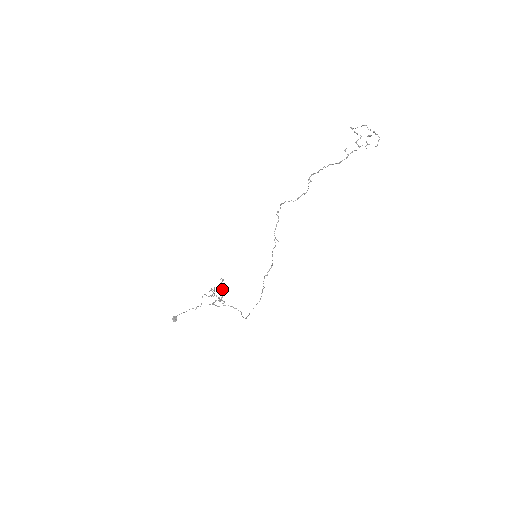
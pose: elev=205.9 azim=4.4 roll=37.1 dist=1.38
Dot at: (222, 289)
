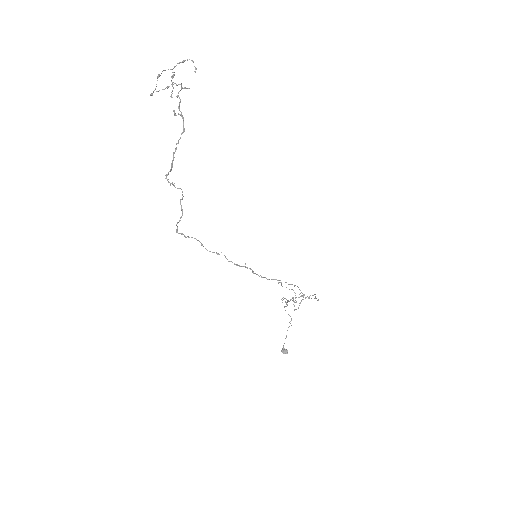
Dot at: occluded
